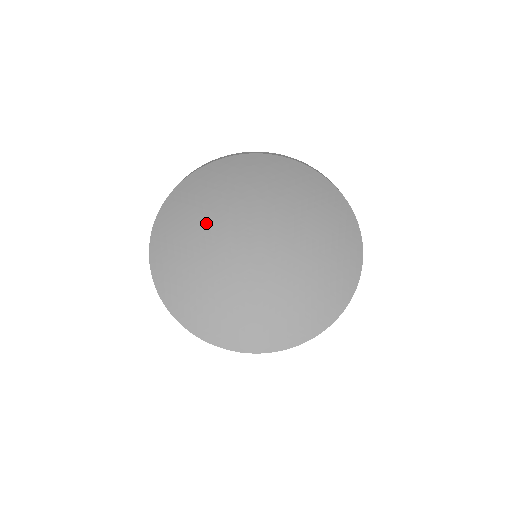
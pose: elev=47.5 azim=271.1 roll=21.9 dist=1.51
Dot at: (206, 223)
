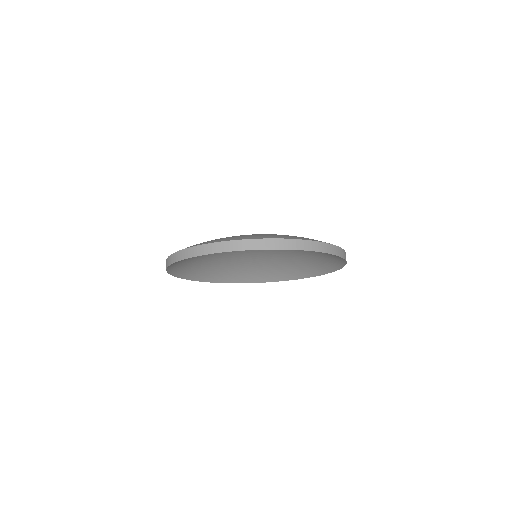
Dot at: occluded
